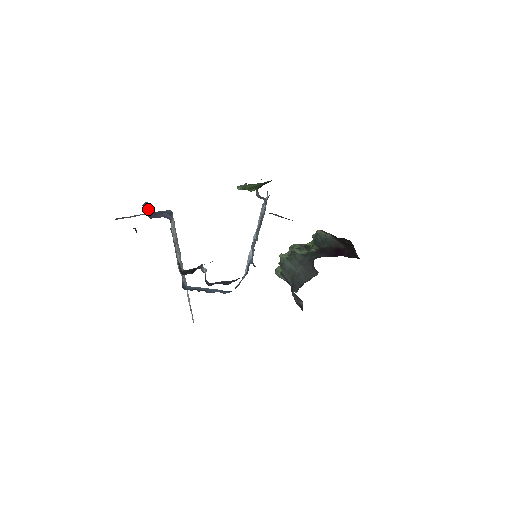
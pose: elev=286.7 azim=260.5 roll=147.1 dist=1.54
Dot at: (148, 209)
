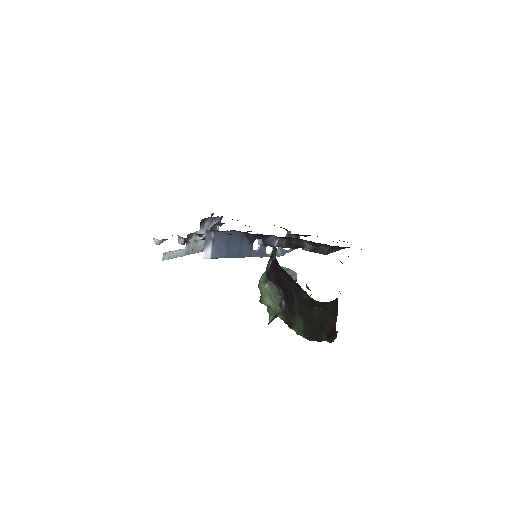
Dot at: occluded
